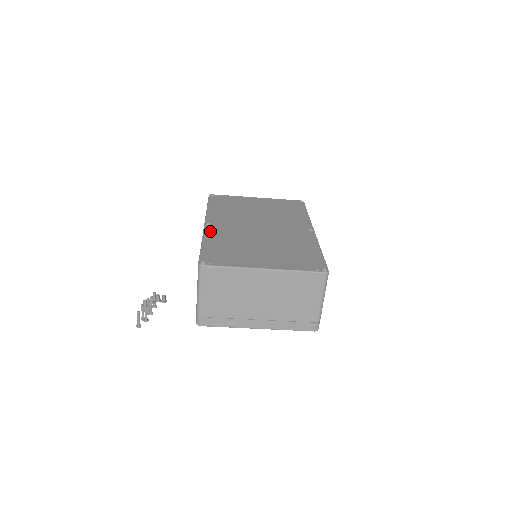
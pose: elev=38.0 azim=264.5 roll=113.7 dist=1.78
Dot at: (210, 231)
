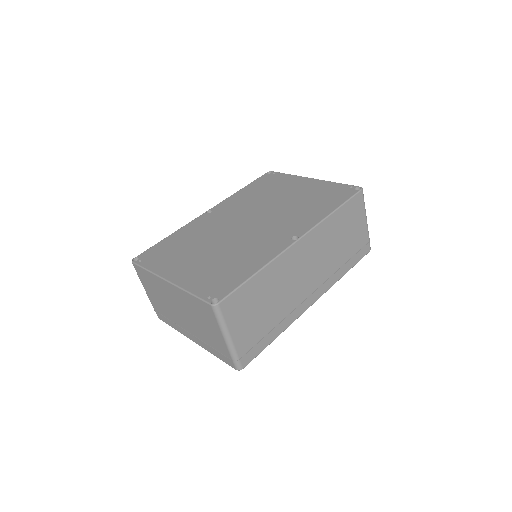
Dot at: (196, 221)
